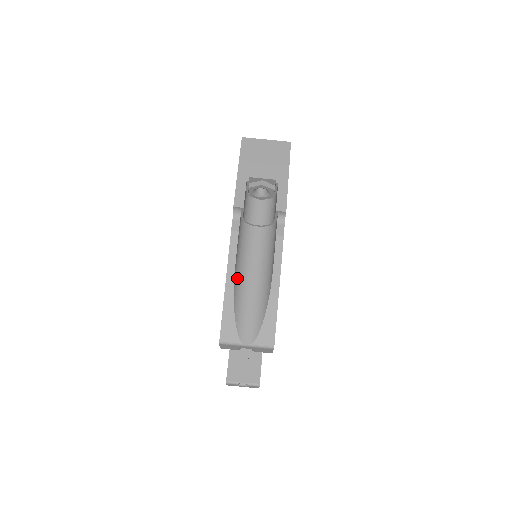
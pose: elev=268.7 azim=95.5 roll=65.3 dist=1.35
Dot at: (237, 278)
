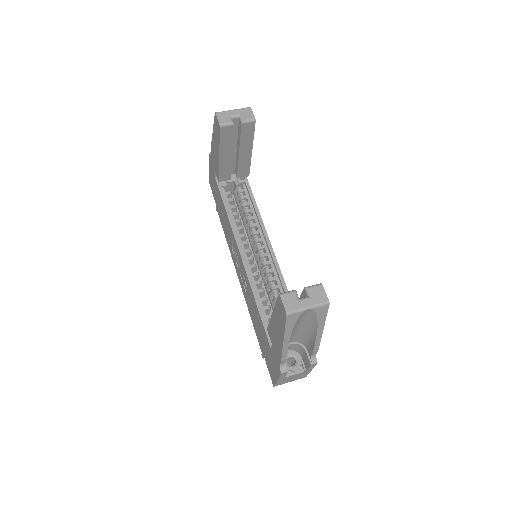
Dot at: occluded
